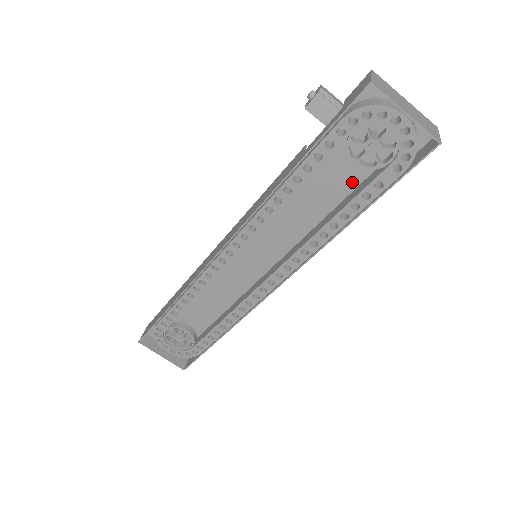
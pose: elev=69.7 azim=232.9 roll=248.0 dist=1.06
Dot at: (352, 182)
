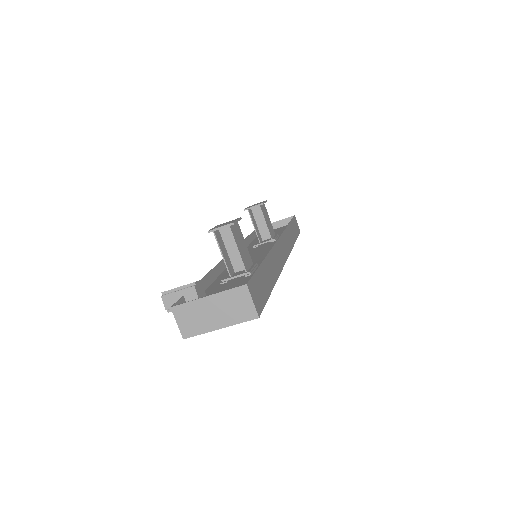
Dot at: occluded
